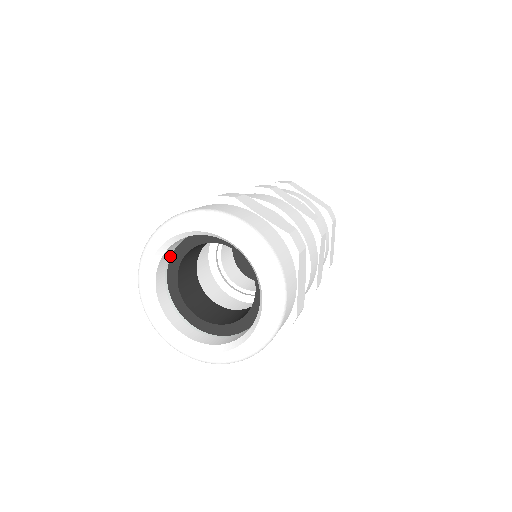
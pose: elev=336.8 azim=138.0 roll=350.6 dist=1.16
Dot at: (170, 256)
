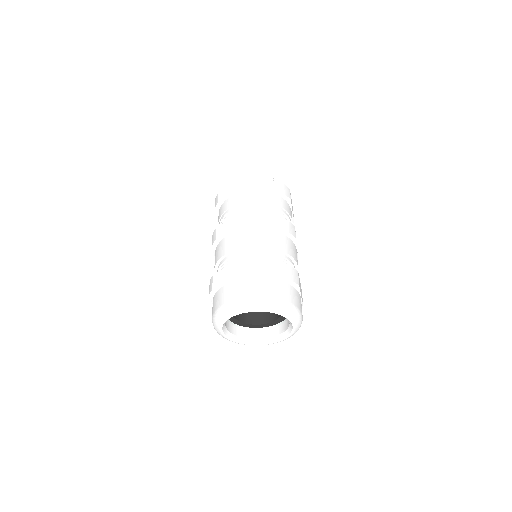
Dot at: occluded
